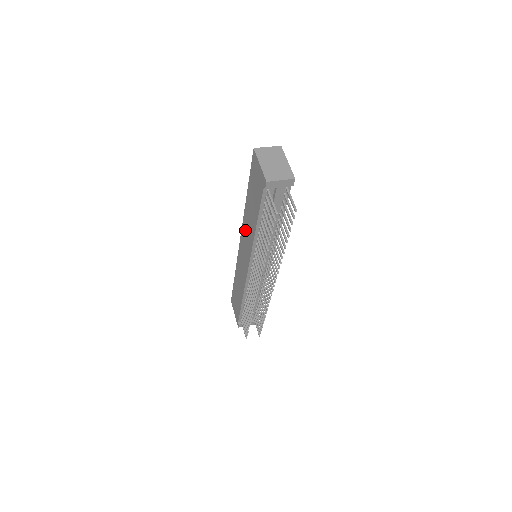
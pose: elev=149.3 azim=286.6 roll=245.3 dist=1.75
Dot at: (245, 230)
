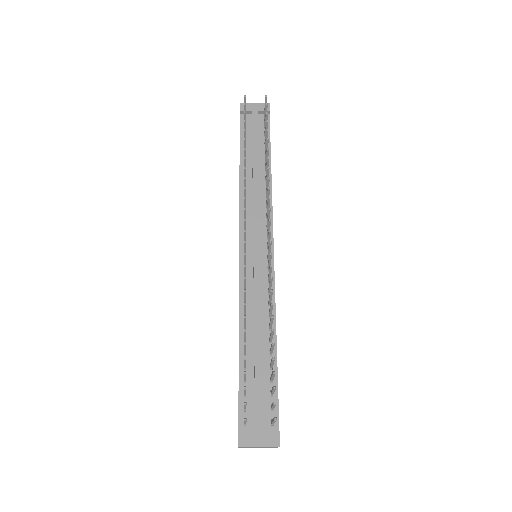
Dot at: occluded
